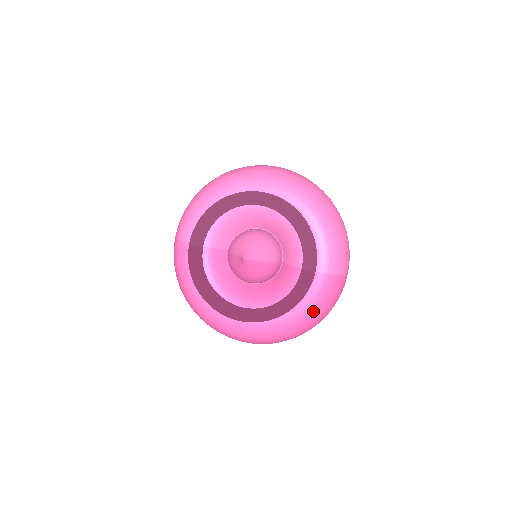
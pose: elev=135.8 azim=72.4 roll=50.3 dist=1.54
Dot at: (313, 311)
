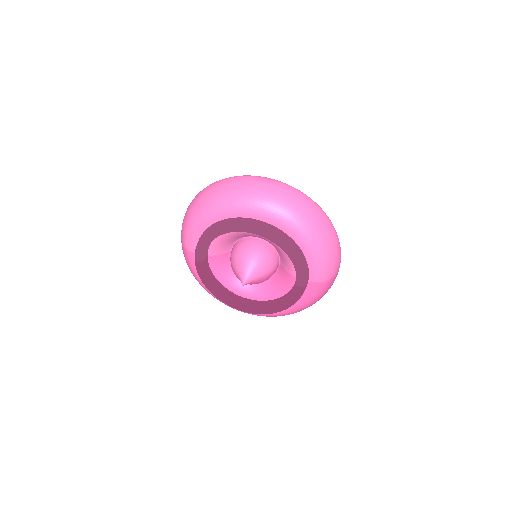
Dot at: (308, 304)
